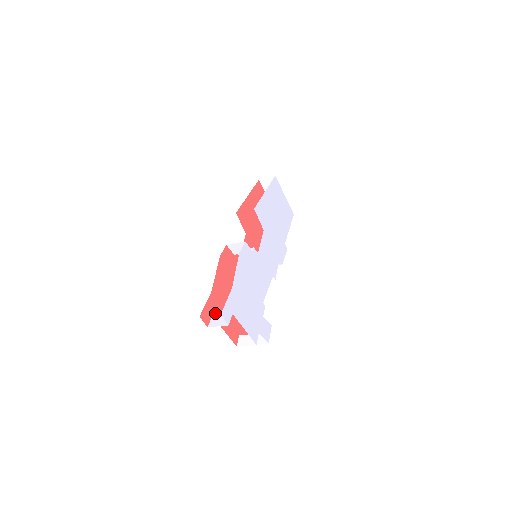
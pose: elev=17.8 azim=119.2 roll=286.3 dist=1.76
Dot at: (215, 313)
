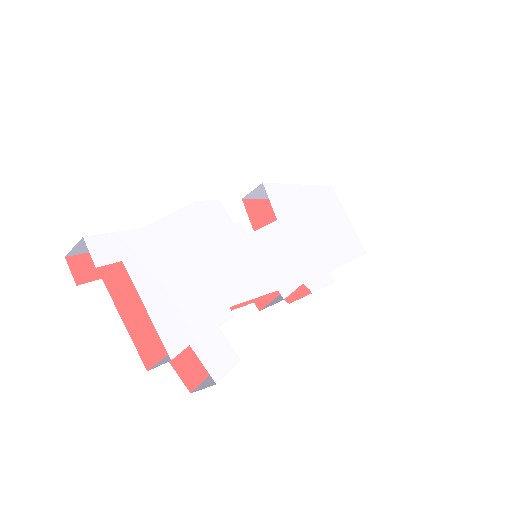
Dot at: (114, 280)
